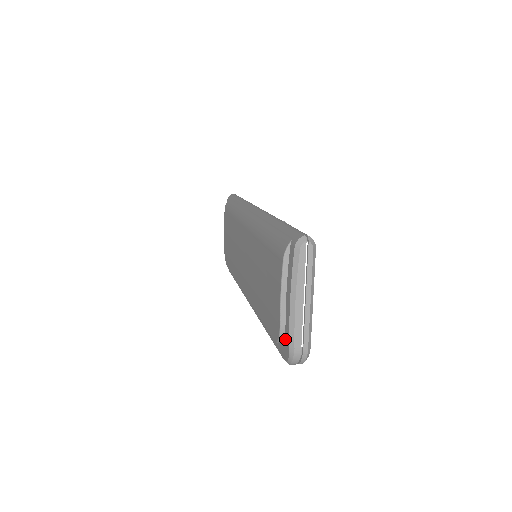
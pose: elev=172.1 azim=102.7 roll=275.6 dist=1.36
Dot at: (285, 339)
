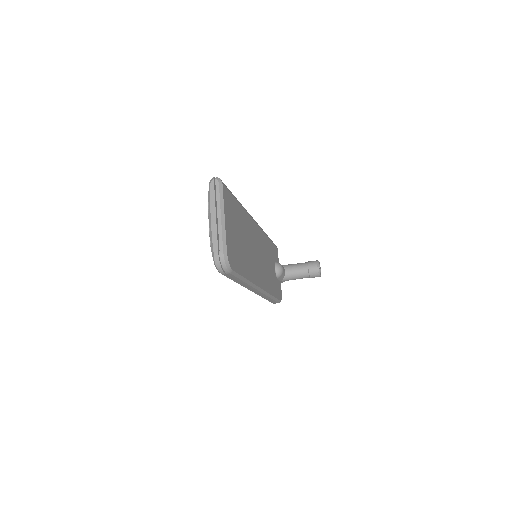
Dot at: occluded
